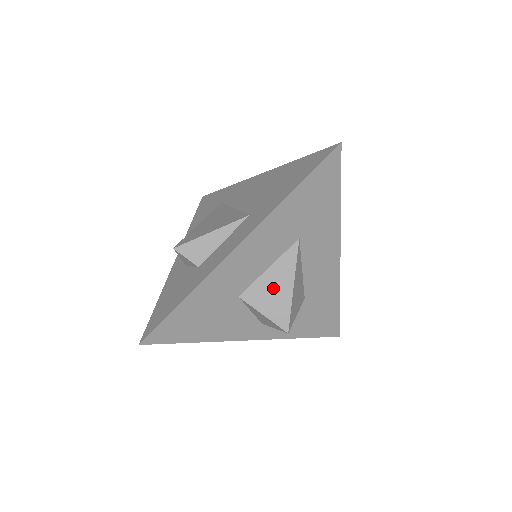
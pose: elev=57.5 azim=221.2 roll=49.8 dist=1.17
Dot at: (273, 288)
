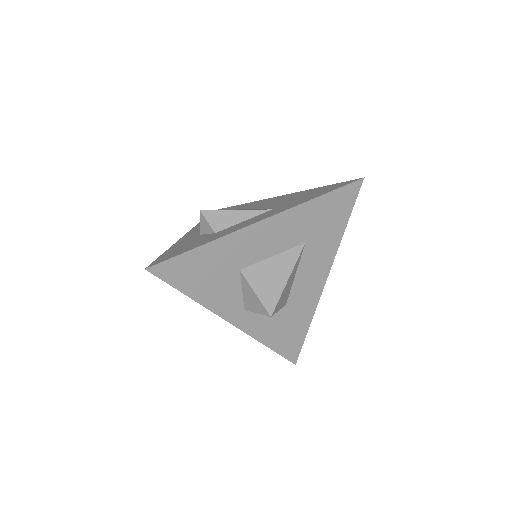
Dot at: (271, 274)
